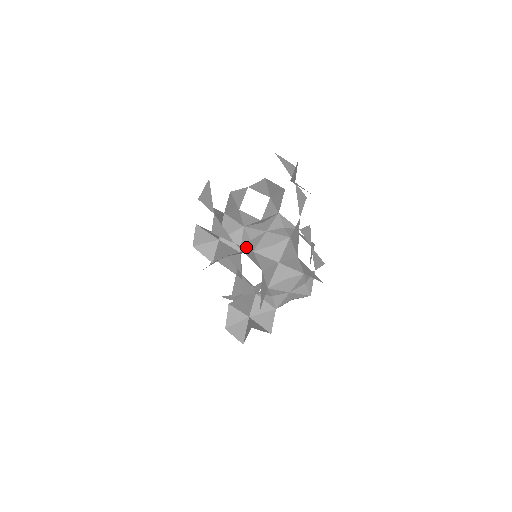
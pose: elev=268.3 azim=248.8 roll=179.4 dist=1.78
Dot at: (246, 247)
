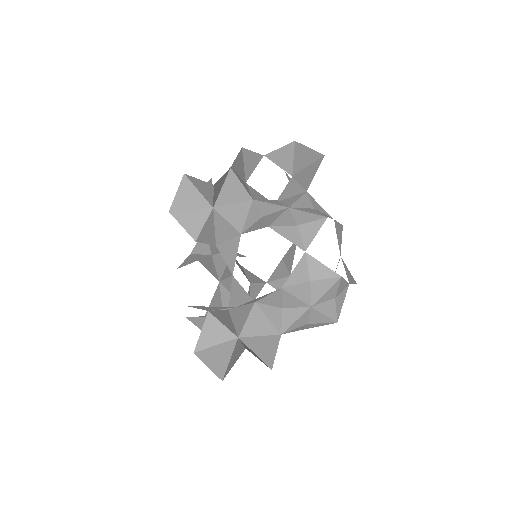
Dot at: occluded
